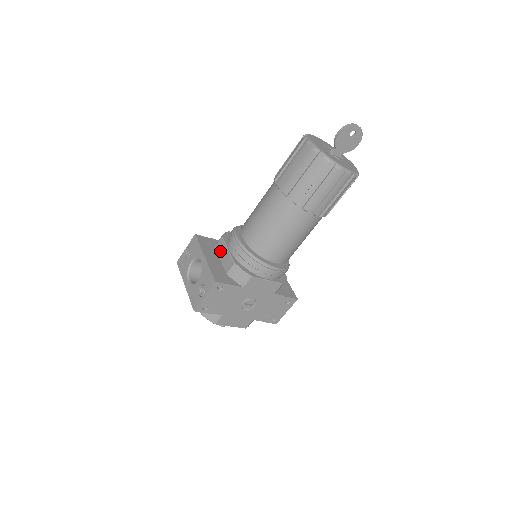
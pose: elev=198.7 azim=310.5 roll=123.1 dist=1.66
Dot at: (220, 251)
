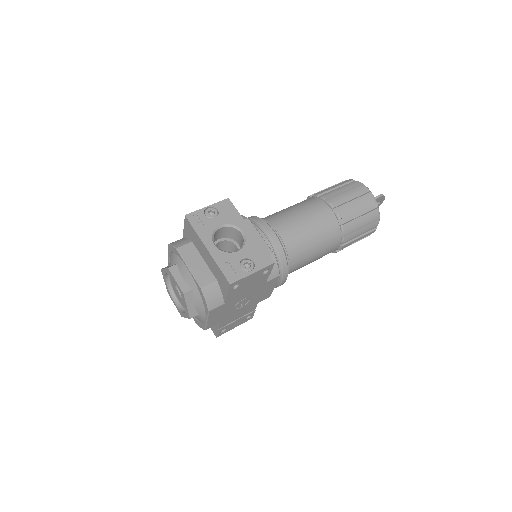
Dot at: occluded
